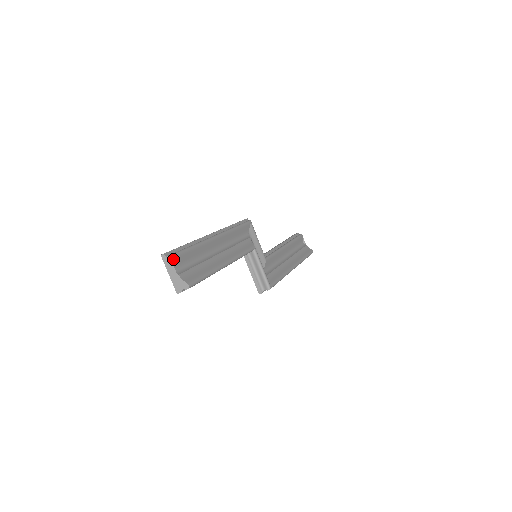
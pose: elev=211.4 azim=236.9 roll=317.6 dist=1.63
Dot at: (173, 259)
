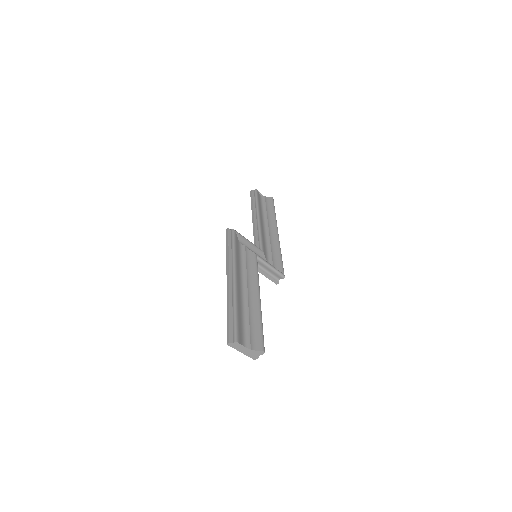
Dot at: (239, 341)
